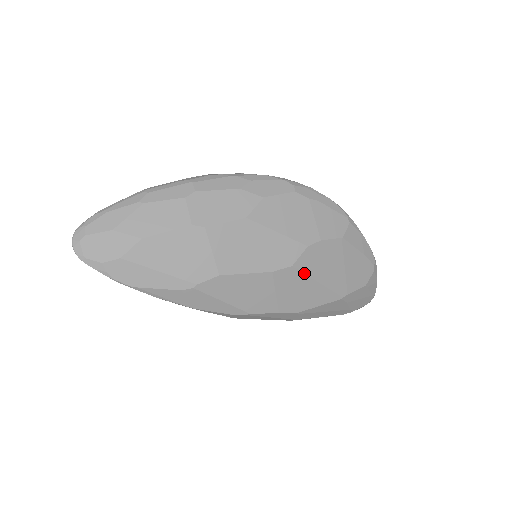
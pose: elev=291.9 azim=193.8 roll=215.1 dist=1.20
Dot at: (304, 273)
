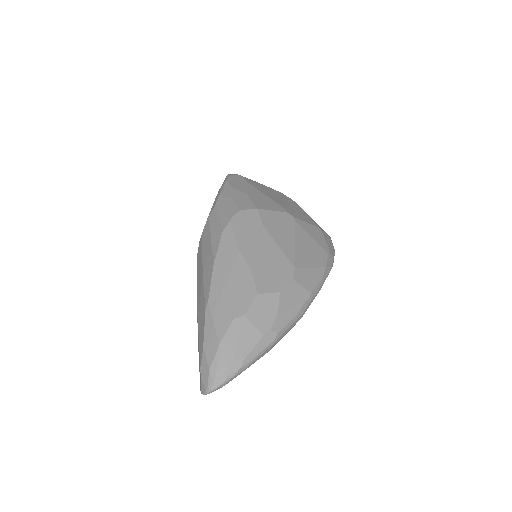
Dot at: occluded
